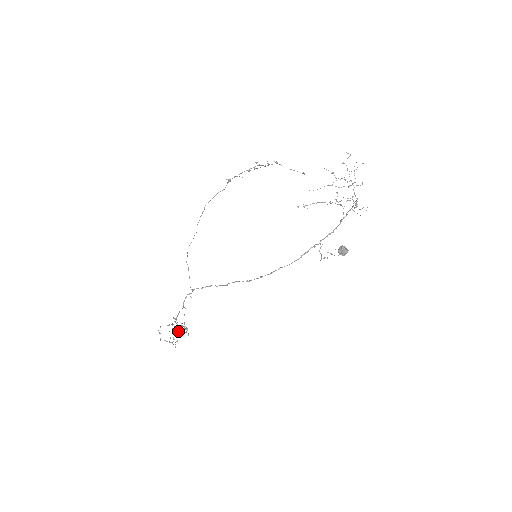
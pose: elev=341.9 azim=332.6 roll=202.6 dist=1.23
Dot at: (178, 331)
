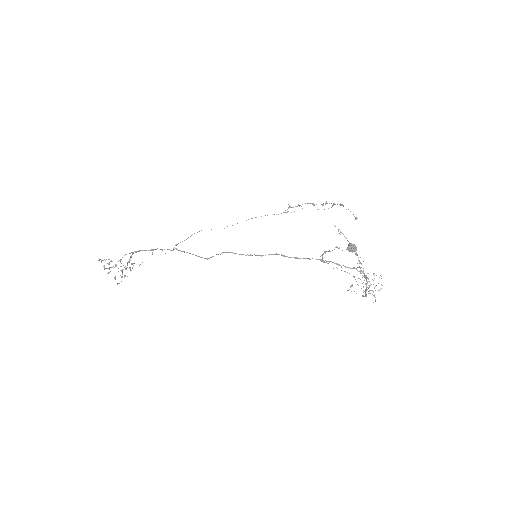
Dot at: occluded
